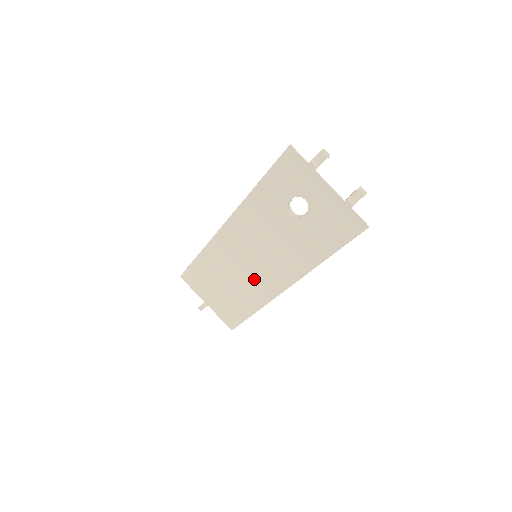
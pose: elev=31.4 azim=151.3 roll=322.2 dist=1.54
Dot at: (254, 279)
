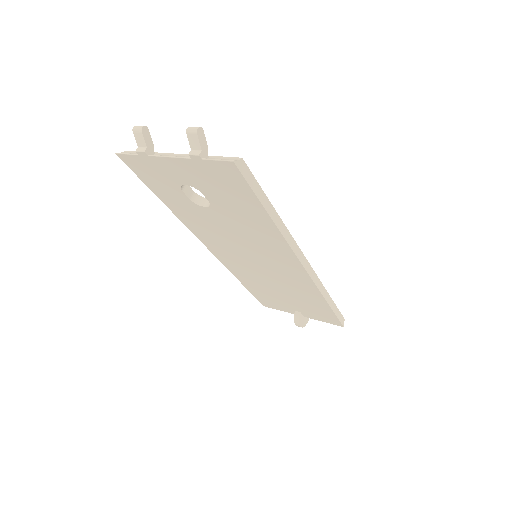
Dot at: (282, 276)
